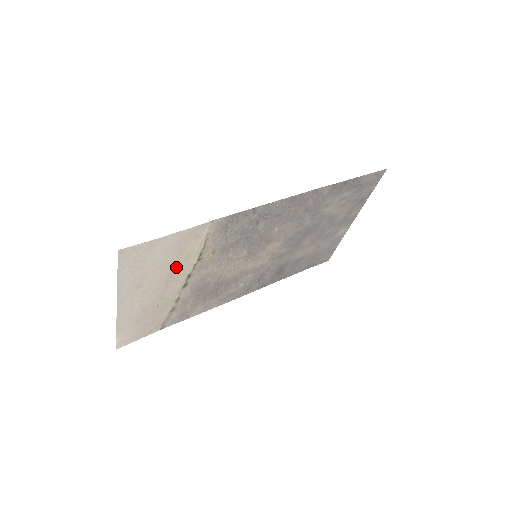
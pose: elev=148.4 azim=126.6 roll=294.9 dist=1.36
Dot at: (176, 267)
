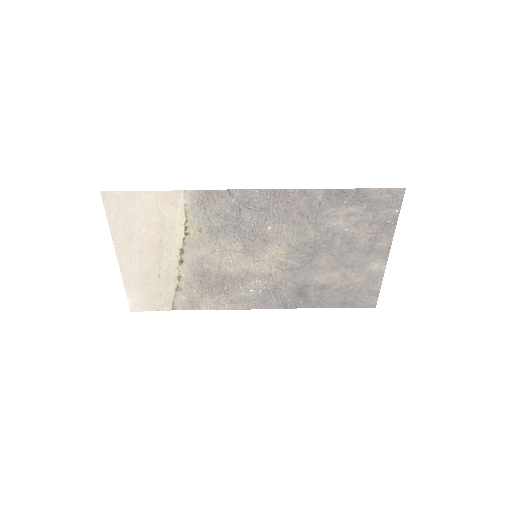
Dot at: (163, 233)
